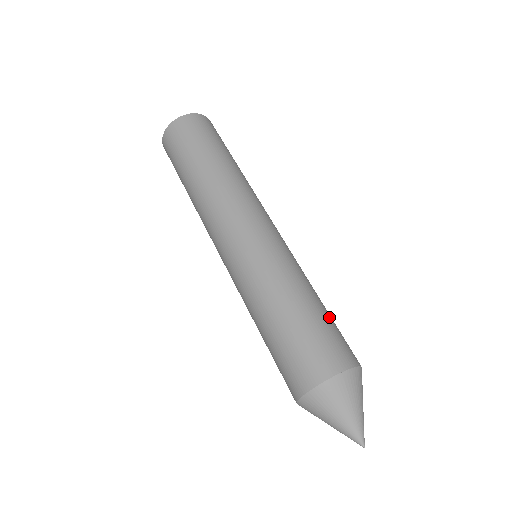
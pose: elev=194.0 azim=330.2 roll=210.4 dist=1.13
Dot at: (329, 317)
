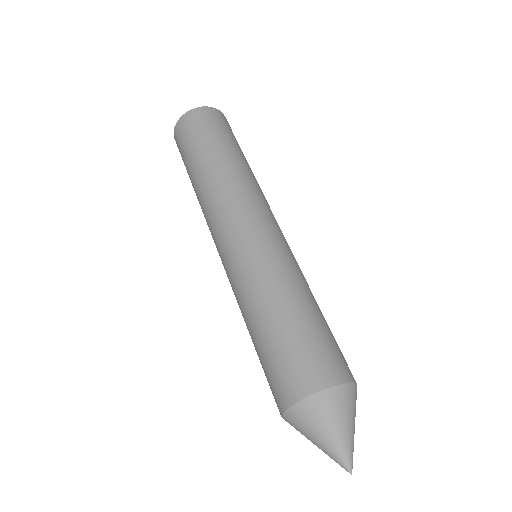
Dot at: (306, 327)
